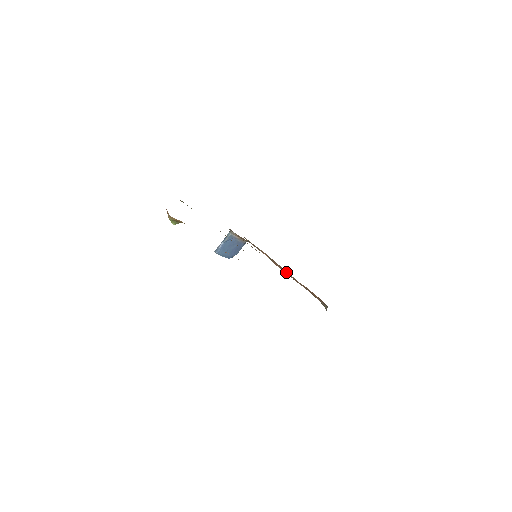
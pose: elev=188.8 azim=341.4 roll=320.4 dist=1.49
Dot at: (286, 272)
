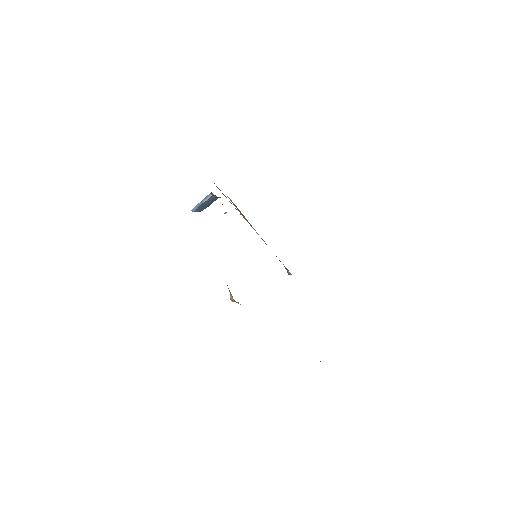
Dot at: (255, 230)
